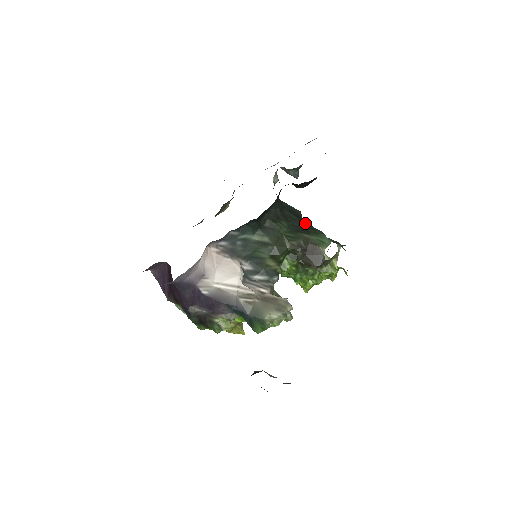
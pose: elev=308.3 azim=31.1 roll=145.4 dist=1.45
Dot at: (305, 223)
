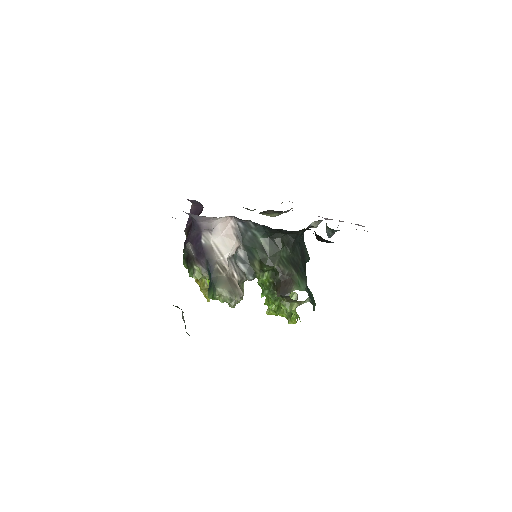
Dot at: (302, 265)
